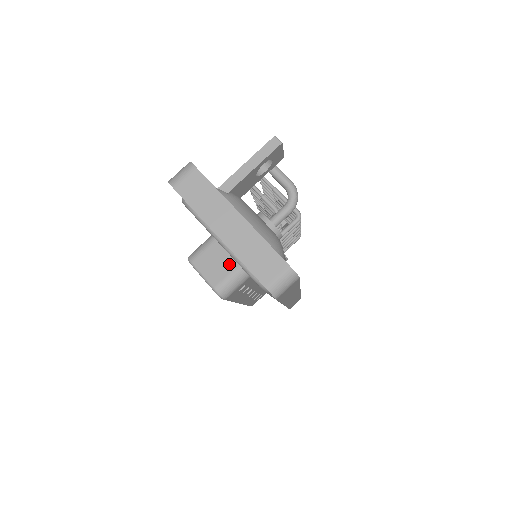
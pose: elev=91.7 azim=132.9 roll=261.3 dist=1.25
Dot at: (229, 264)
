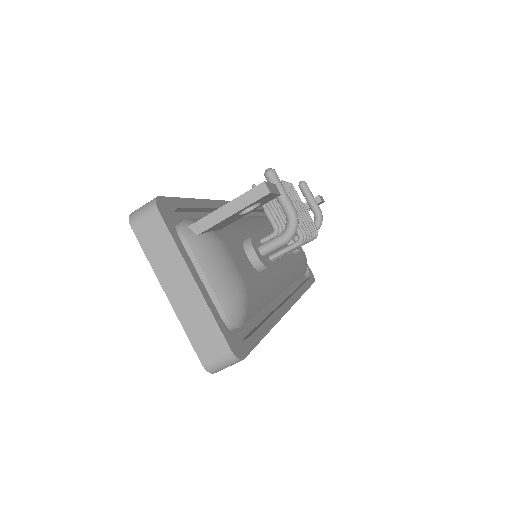
Dot at: occluded
